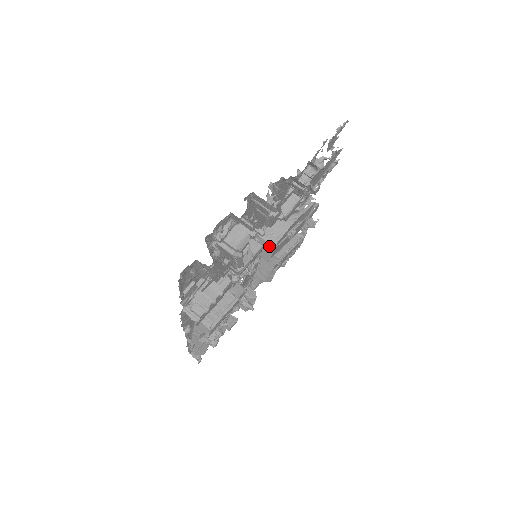
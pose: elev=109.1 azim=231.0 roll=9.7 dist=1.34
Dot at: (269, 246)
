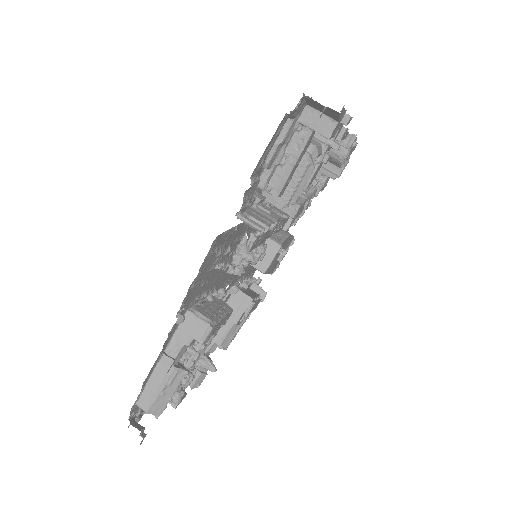
Dot at: (273, 245)
